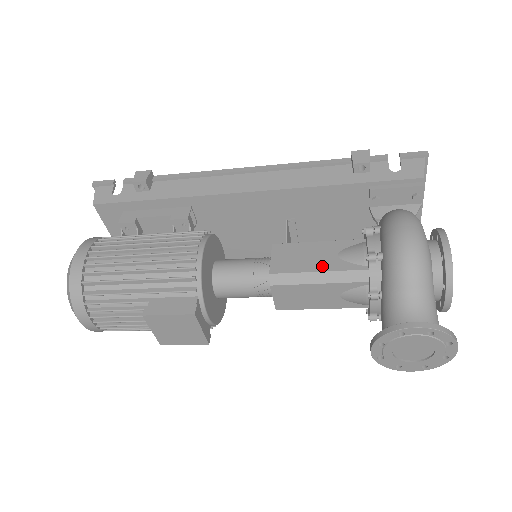
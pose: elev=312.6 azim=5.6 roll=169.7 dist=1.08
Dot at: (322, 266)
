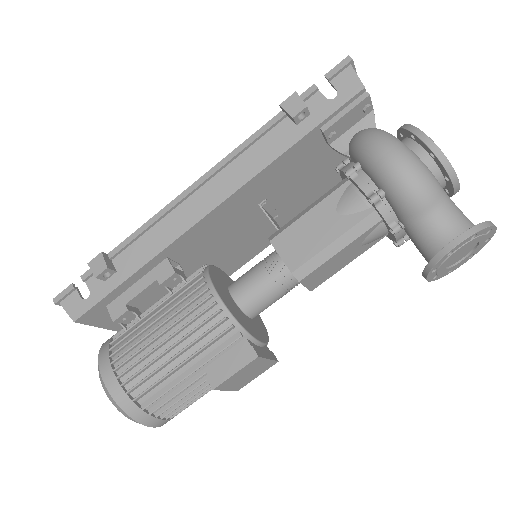
Dot at: (332, 234)
